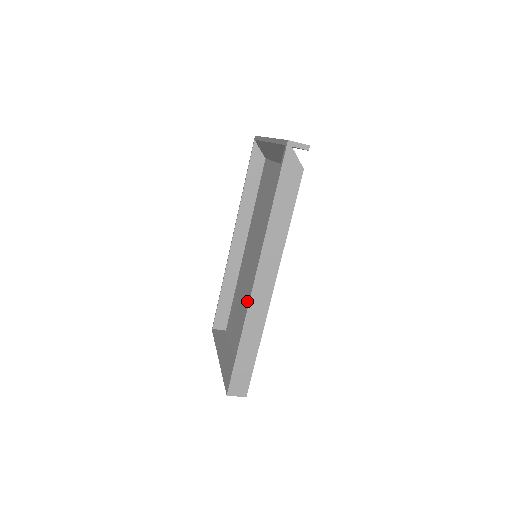
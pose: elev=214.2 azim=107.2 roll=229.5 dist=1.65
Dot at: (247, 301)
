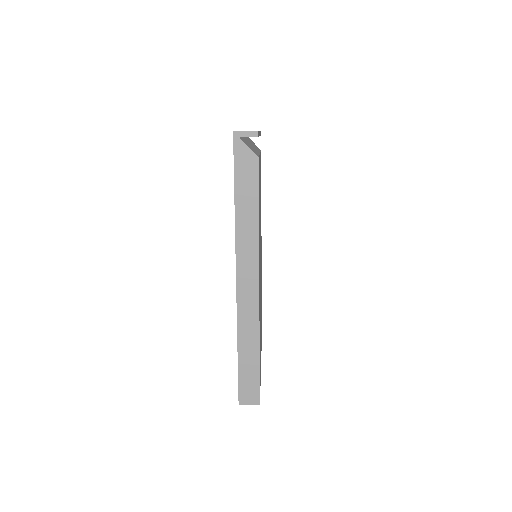
Dot at: occluded
